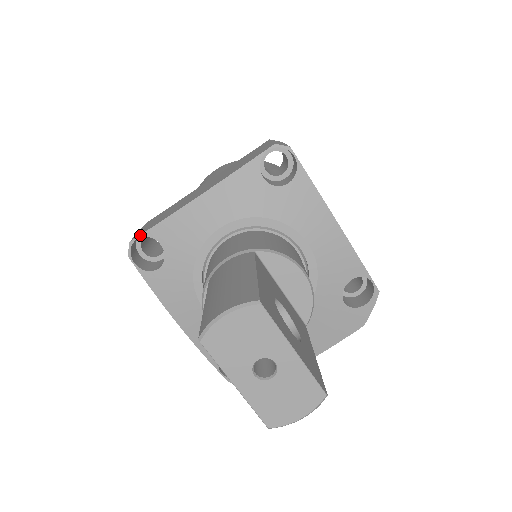
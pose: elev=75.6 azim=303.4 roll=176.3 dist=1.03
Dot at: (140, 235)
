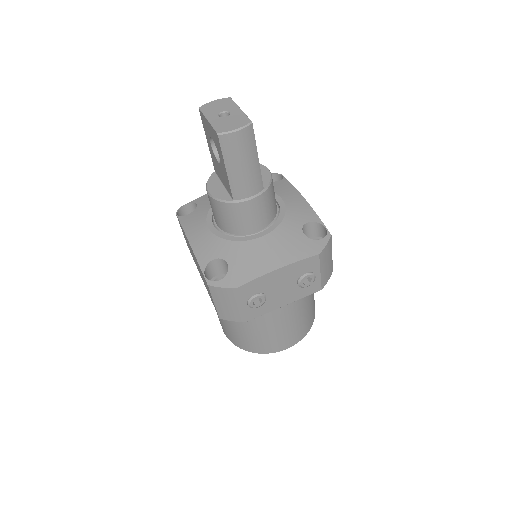
Dot at: (187, 203)
